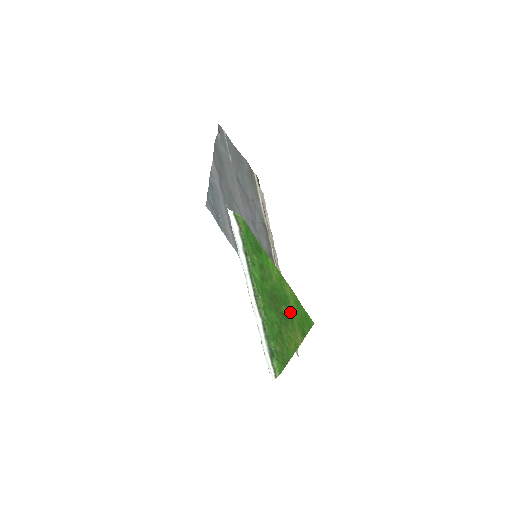
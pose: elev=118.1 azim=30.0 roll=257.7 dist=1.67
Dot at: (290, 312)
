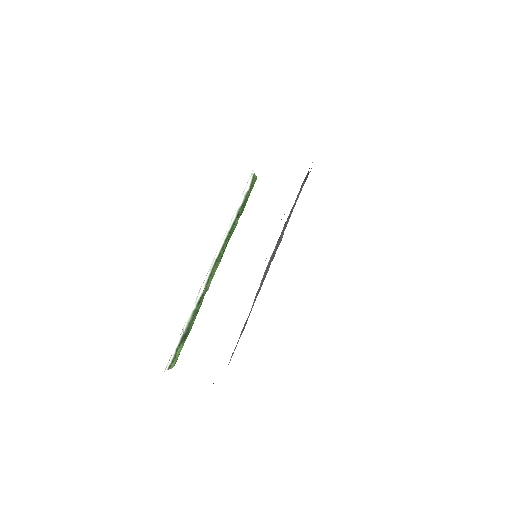
Dot at: occluded
